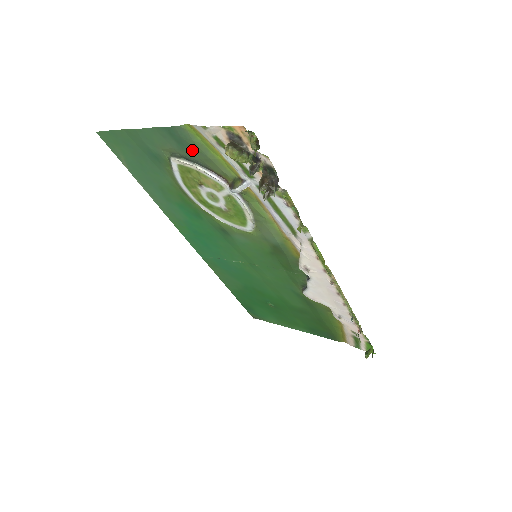
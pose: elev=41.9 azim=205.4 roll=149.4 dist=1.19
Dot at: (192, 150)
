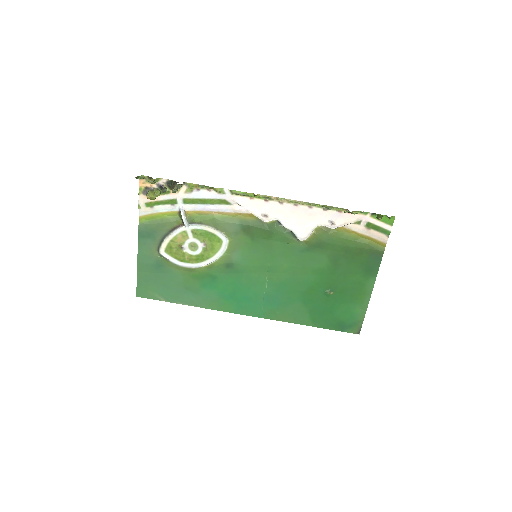
Dot at: (155, 231)
